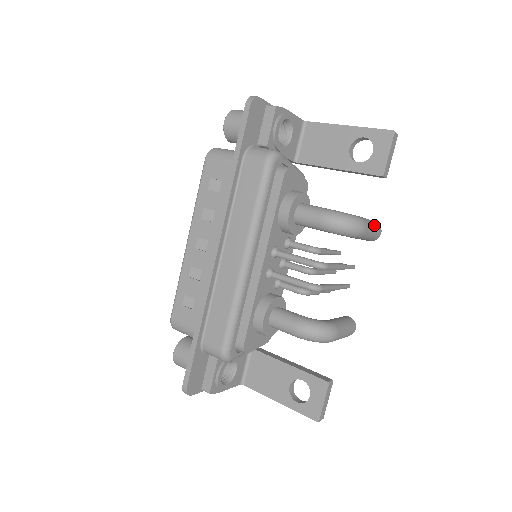
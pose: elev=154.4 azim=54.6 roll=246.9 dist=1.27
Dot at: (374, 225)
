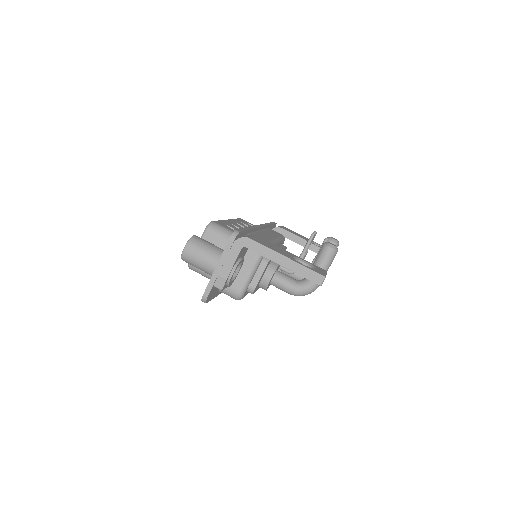
Dot at: (329, 265)
